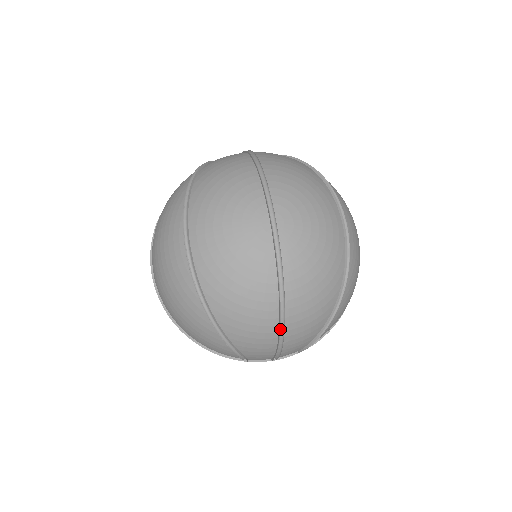
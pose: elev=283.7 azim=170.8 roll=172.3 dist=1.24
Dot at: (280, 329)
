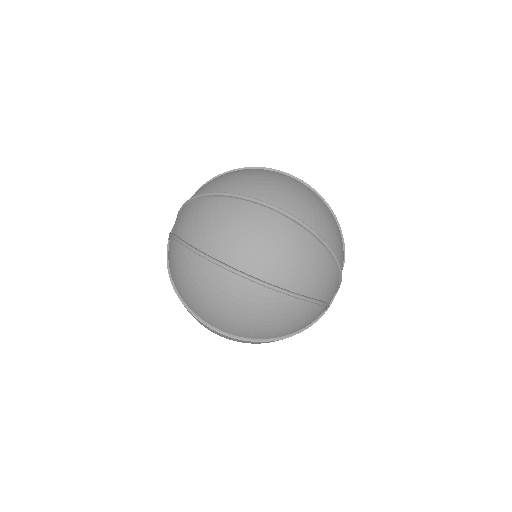
Dot at: (334, 260)
